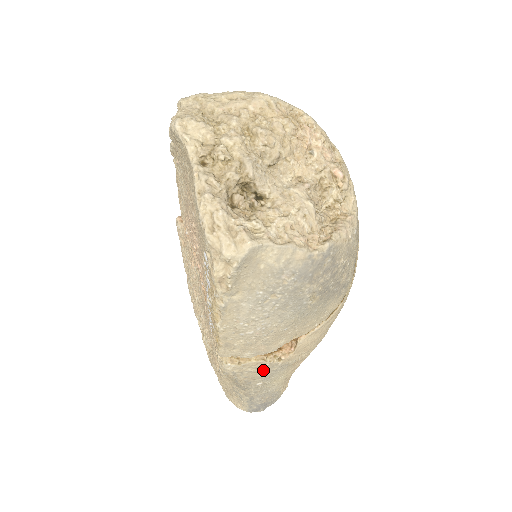
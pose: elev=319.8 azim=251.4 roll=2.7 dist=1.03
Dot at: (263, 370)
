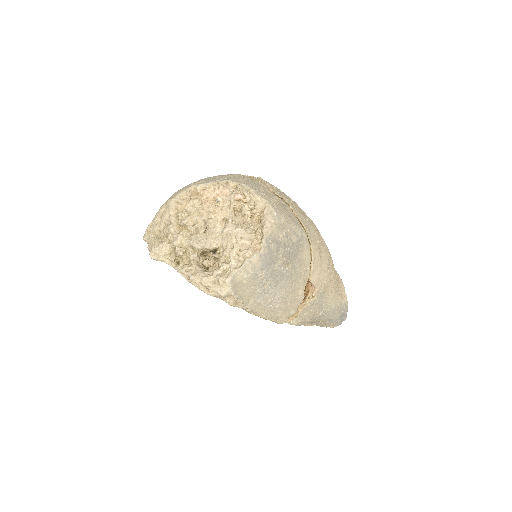
Dot at: (312, 308)
